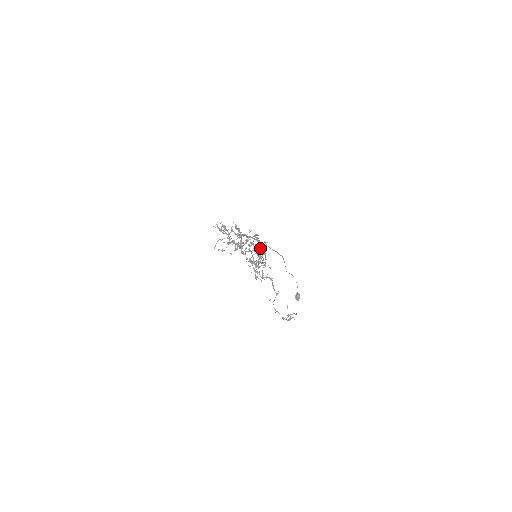
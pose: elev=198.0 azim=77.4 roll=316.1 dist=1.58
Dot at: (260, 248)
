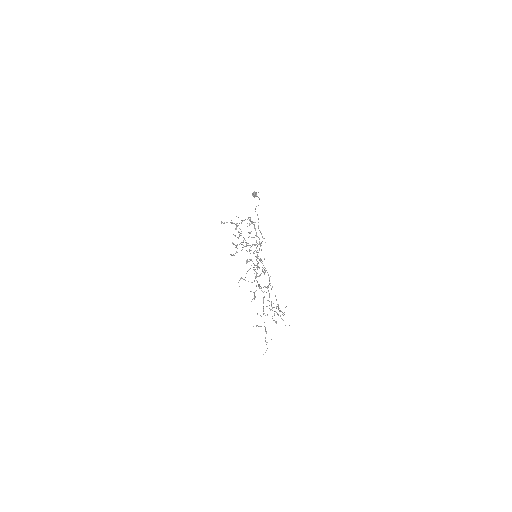
Dot at: occluded
